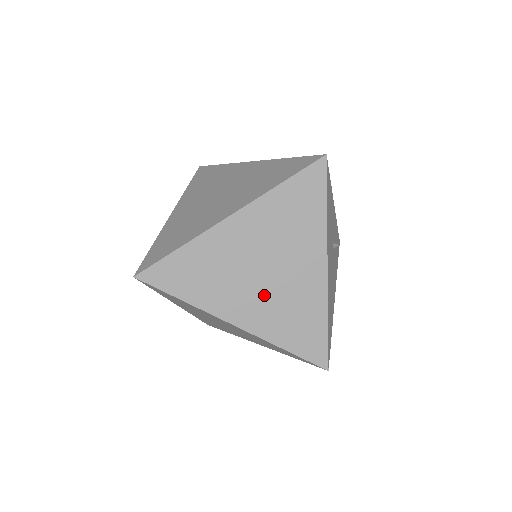
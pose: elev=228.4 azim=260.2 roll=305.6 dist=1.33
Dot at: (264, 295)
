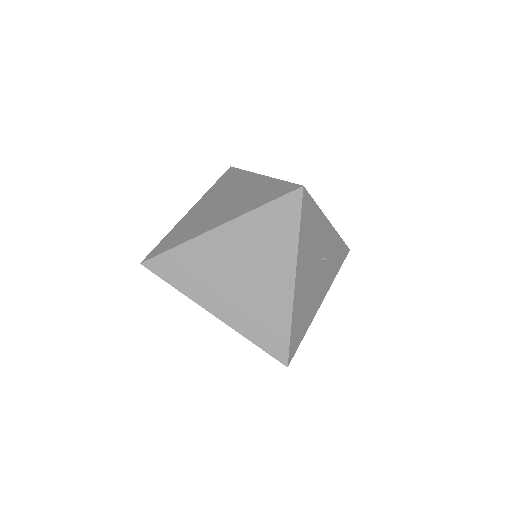
Dot at: (239, 295)
